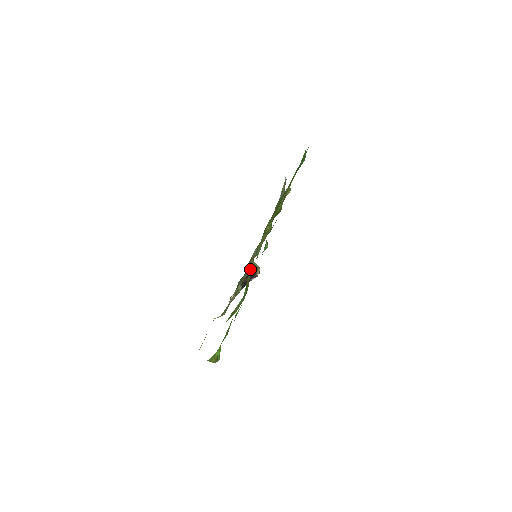
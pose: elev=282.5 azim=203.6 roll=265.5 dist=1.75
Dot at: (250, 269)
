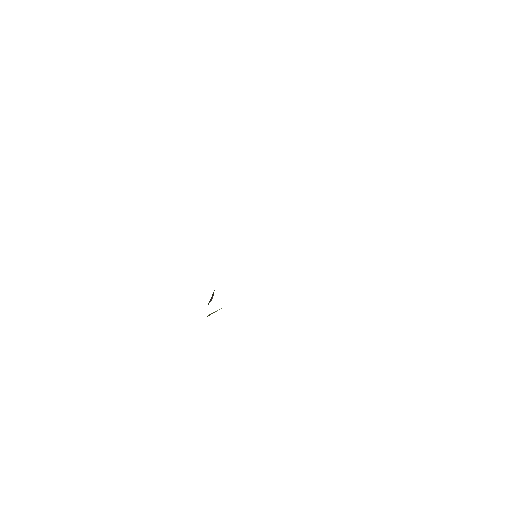
Dot at: occluded
